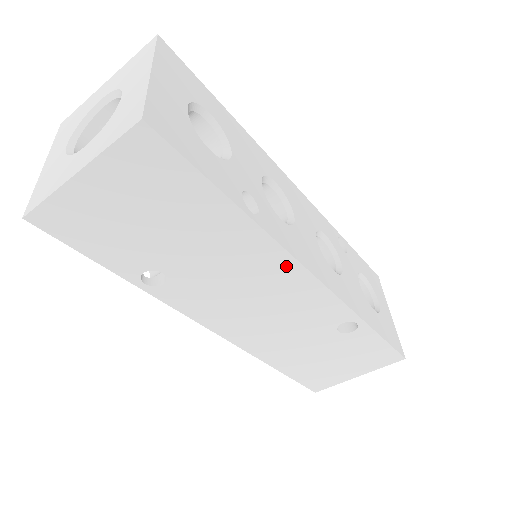
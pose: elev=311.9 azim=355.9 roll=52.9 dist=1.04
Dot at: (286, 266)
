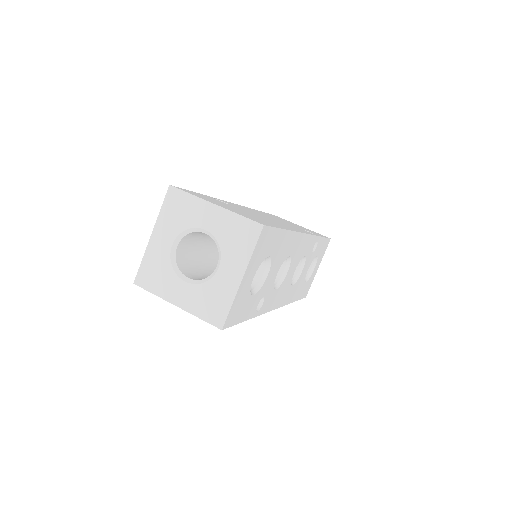
Dot at: occluded
